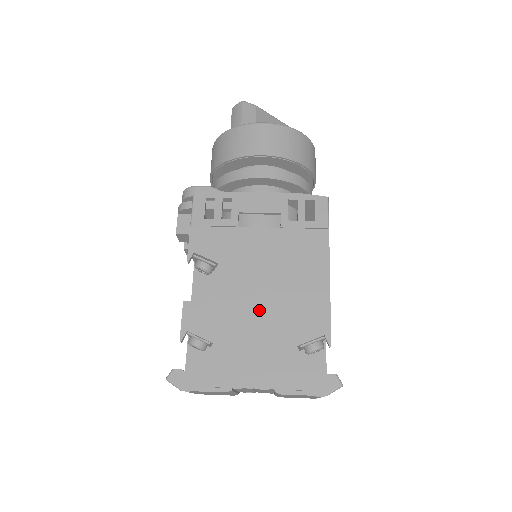
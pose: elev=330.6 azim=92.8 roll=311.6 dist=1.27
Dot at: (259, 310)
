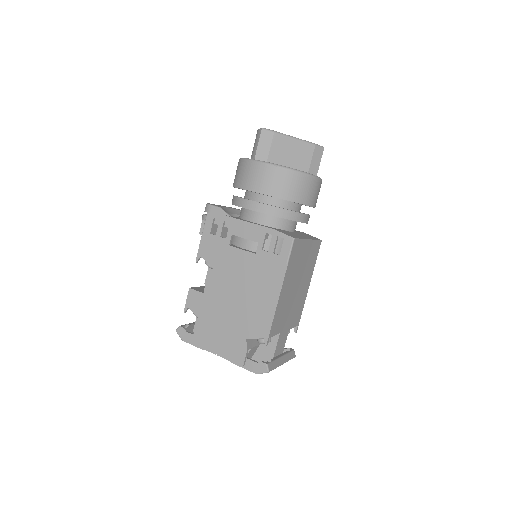
Dot at: (230, 308)
